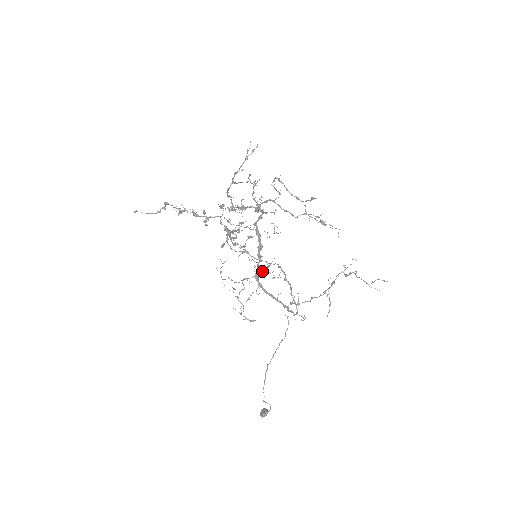
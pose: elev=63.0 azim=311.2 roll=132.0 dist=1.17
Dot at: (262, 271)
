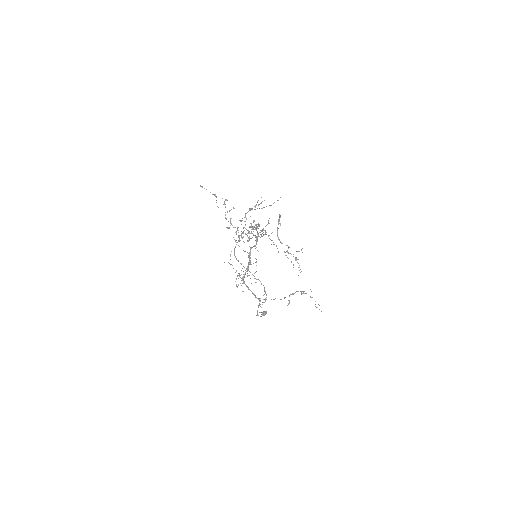
Dot at: (247, 276)
